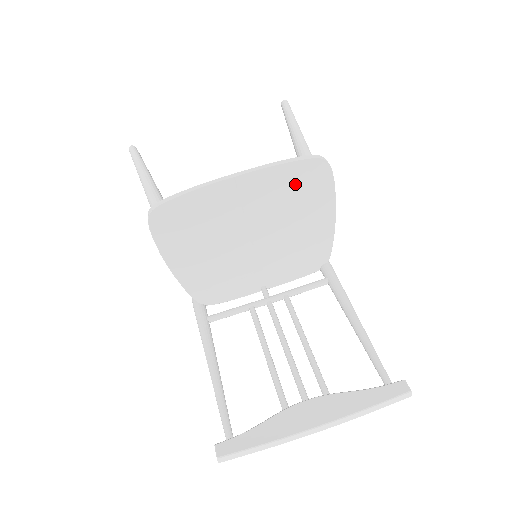
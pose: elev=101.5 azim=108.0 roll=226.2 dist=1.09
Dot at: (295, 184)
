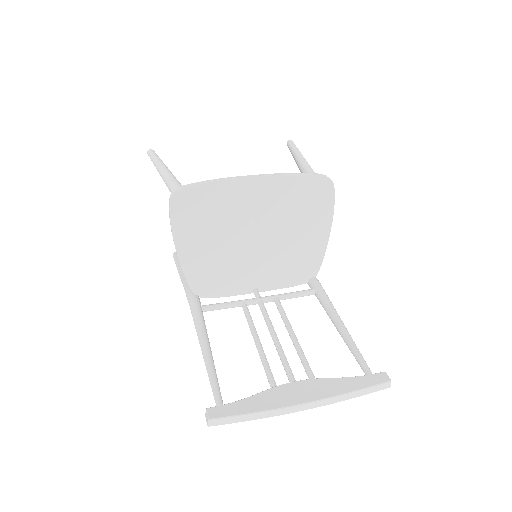
Dot at: (302, 196)
